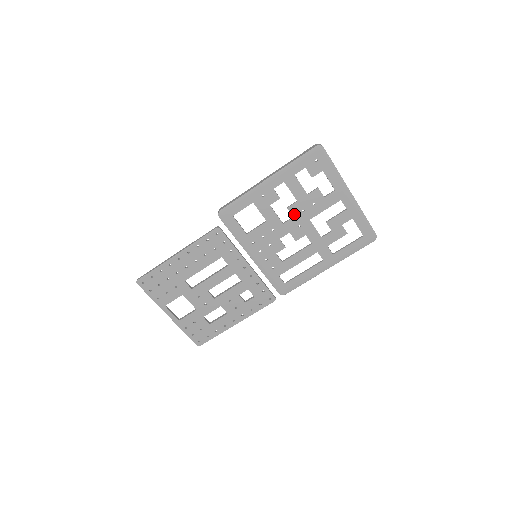
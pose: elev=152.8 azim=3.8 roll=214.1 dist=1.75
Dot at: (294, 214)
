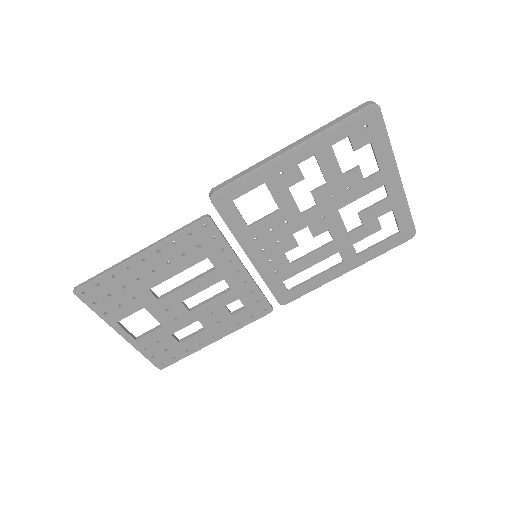
Dot at: (319, 201)
